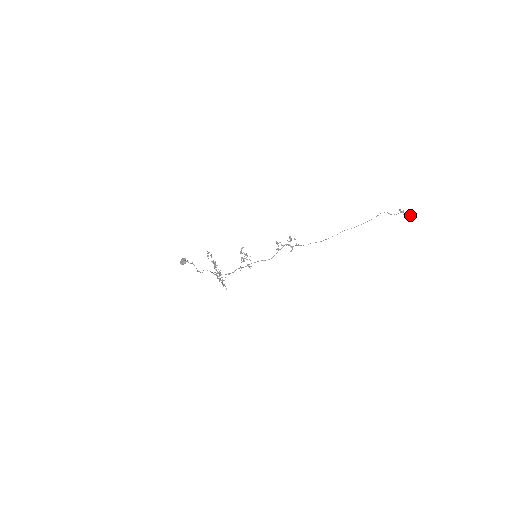
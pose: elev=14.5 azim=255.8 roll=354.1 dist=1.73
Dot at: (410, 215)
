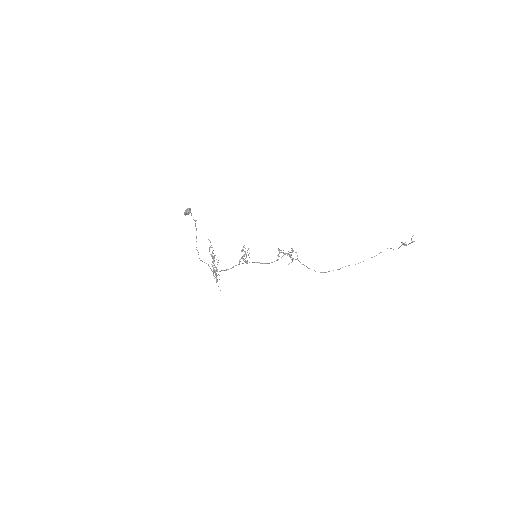
Dot at: (411, 239)
